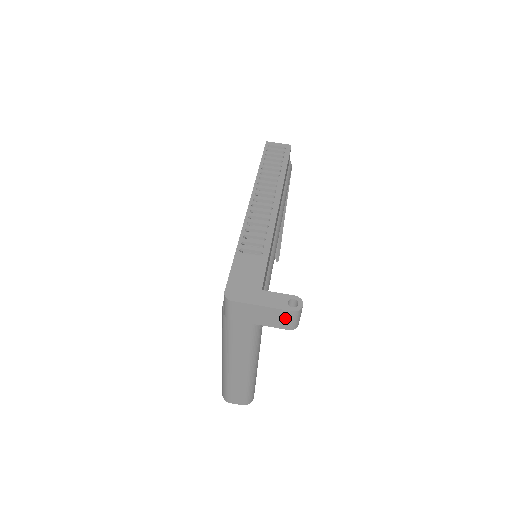
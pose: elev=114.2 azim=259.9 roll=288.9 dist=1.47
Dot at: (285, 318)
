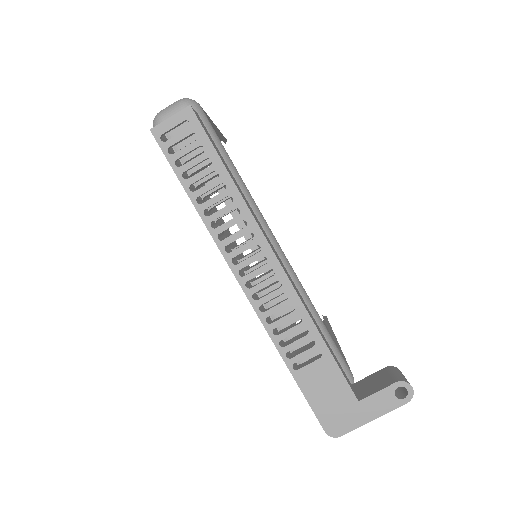
Dot at: occluded
